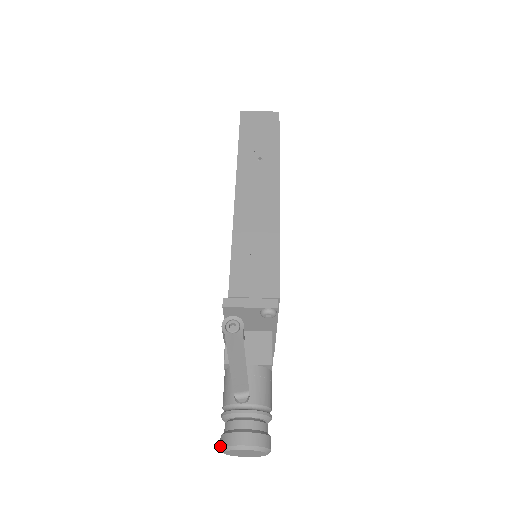
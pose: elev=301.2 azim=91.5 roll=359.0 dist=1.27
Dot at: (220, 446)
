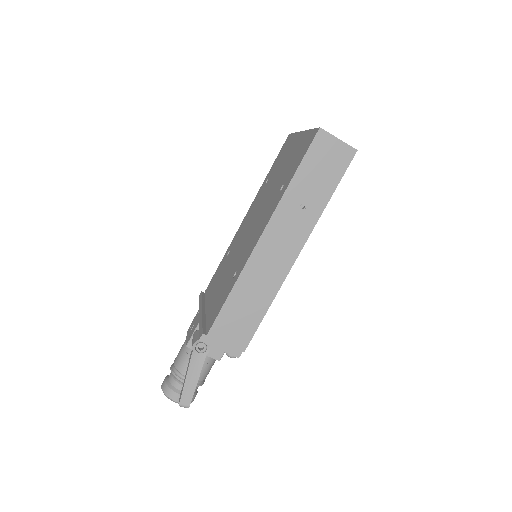
Dot at: (162, 387)
